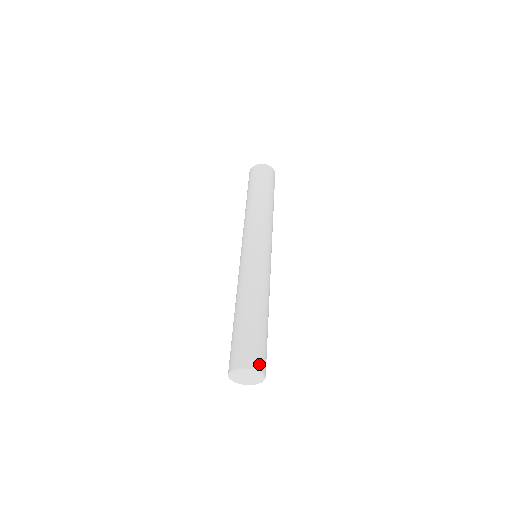
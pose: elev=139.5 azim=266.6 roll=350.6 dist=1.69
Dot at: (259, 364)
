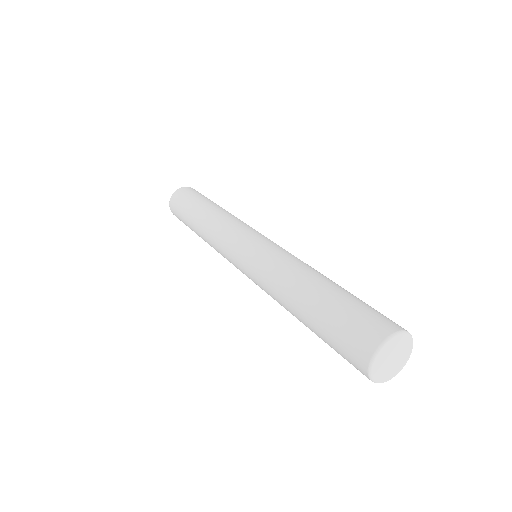
Dot at: (397, 325)
